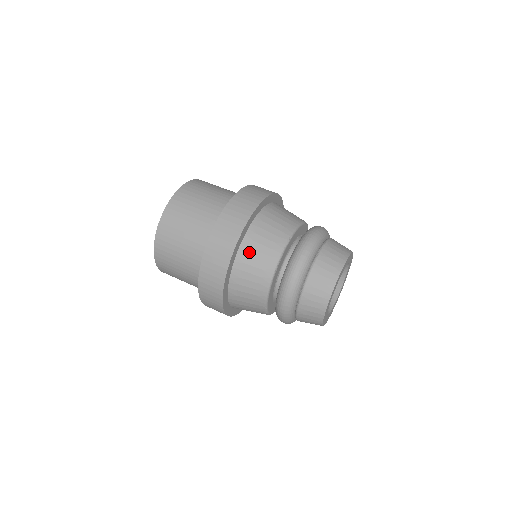
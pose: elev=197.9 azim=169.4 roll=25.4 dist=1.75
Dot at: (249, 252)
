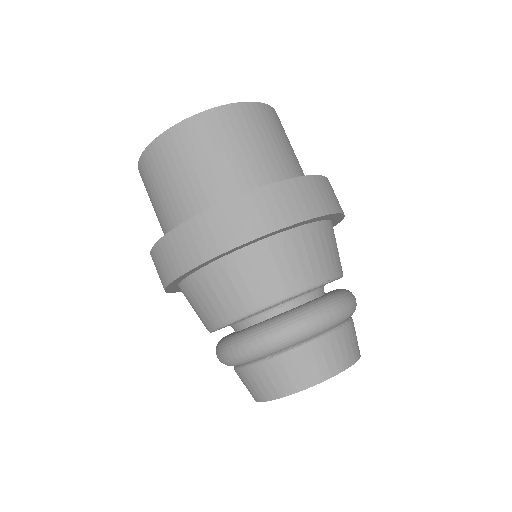
Dot at: (278, 251)
